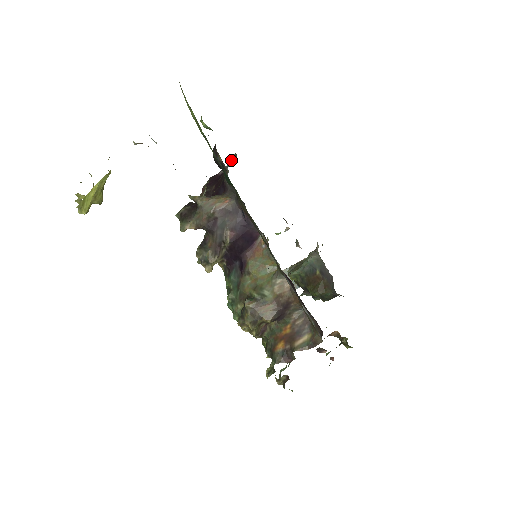
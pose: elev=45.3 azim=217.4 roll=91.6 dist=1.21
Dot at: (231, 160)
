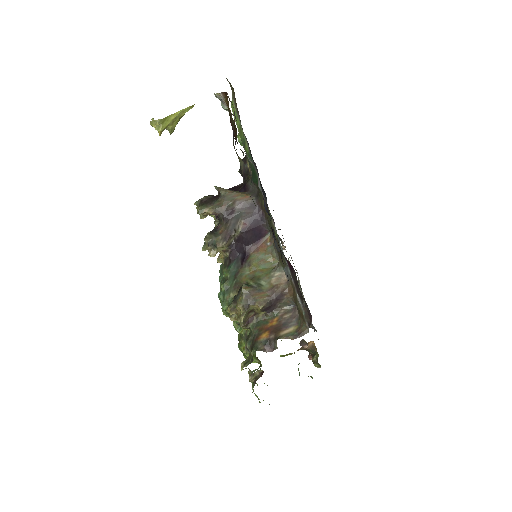
Dot at: occluded
